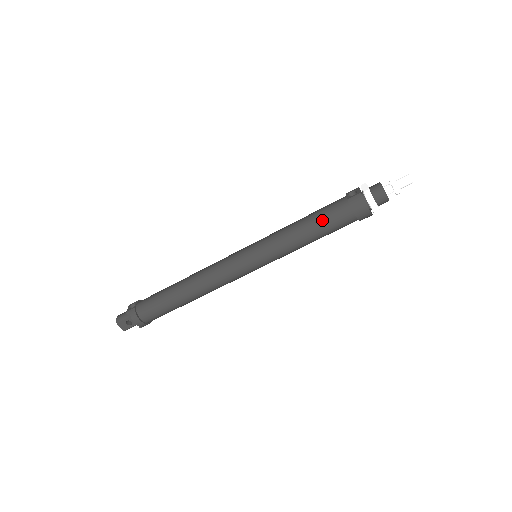
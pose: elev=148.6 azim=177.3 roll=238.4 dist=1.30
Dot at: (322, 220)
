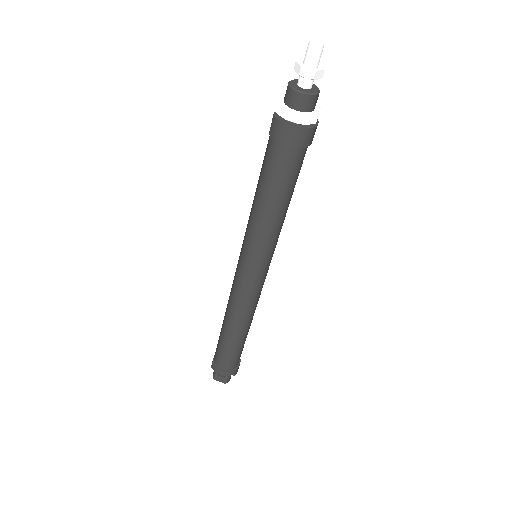
Dot at: (265, 178)
